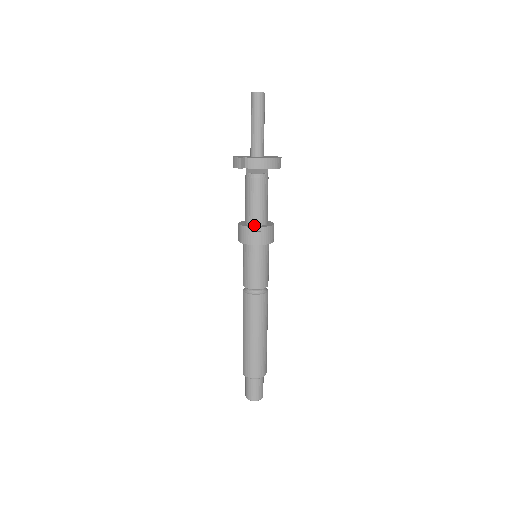
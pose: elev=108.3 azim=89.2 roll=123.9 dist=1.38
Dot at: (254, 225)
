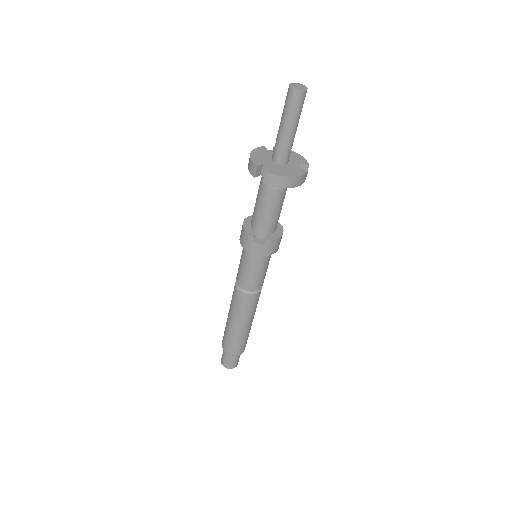
Dot at: (259, 233)
